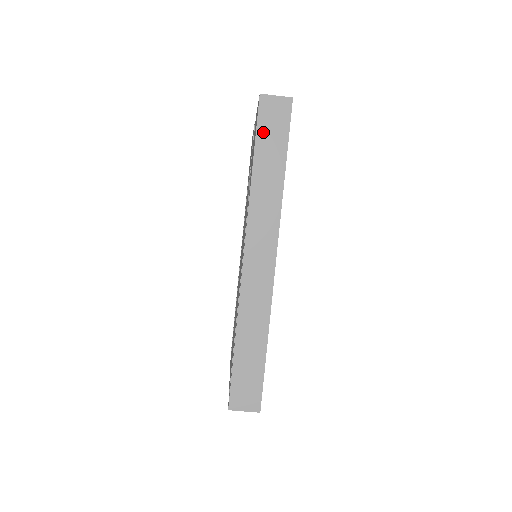
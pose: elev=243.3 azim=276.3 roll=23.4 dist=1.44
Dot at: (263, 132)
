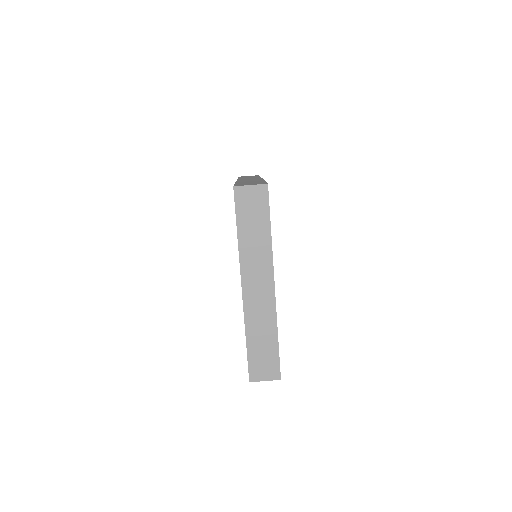
Dot at: occluded
